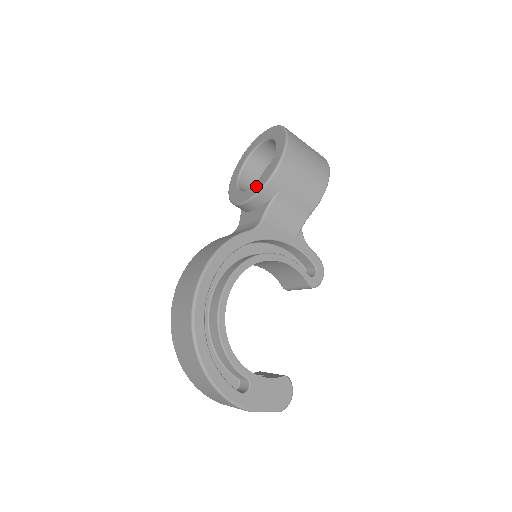
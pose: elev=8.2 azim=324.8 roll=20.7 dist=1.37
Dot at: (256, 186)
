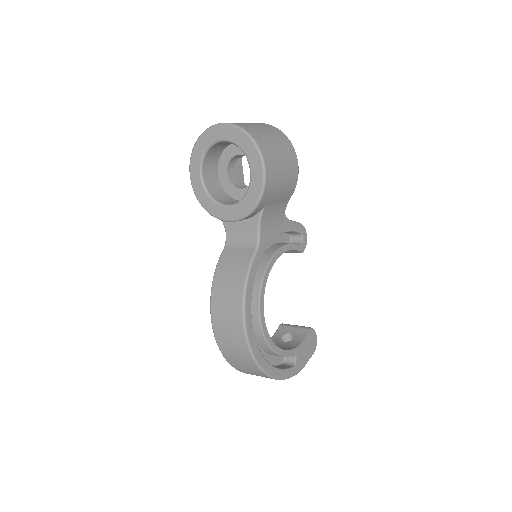
Dot at: (243, 206)
